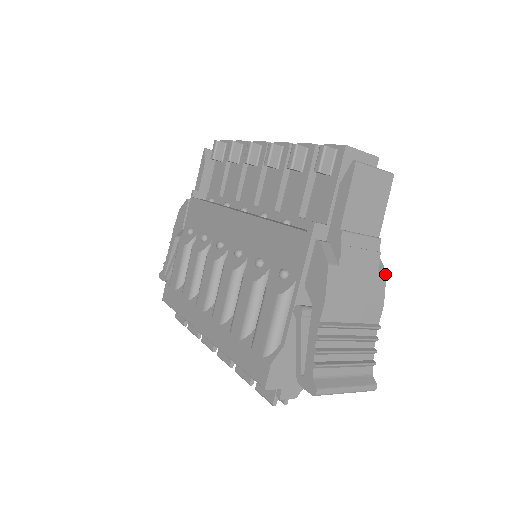
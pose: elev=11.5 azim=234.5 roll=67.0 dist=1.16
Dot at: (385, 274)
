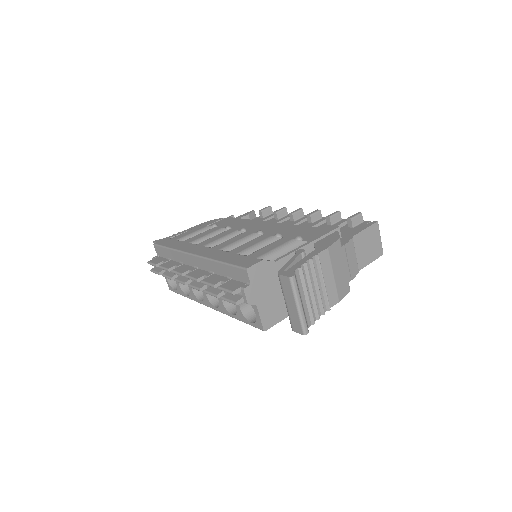
Dot at: occluded
